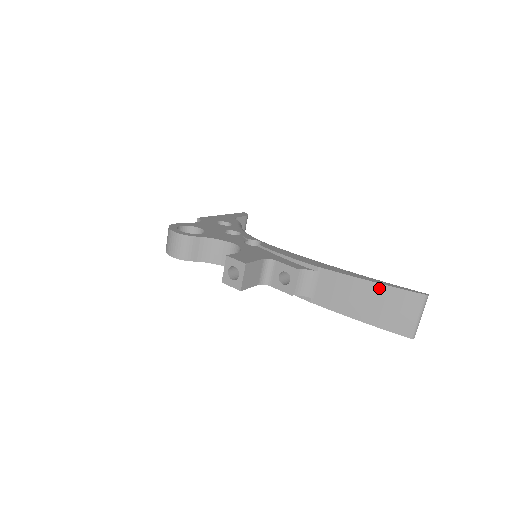
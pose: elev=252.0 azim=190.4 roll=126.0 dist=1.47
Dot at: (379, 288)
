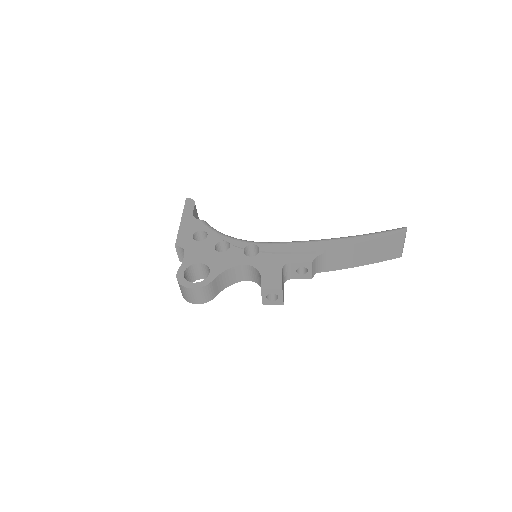
Dot at: (374, 242)
